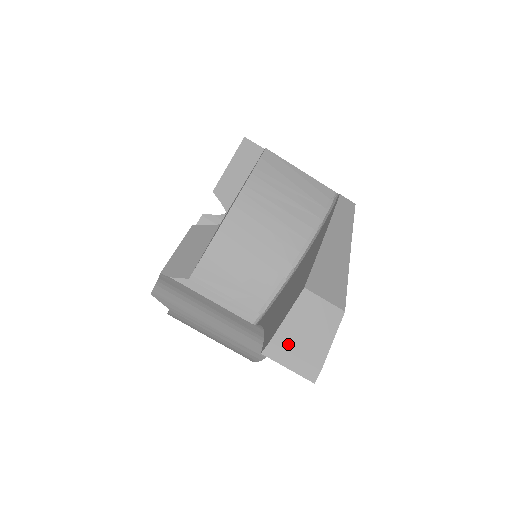
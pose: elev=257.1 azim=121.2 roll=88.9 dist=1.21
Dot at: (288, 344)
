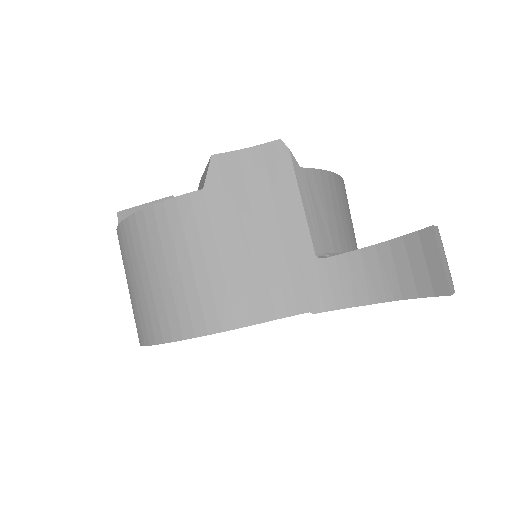
Dot at: occluded
